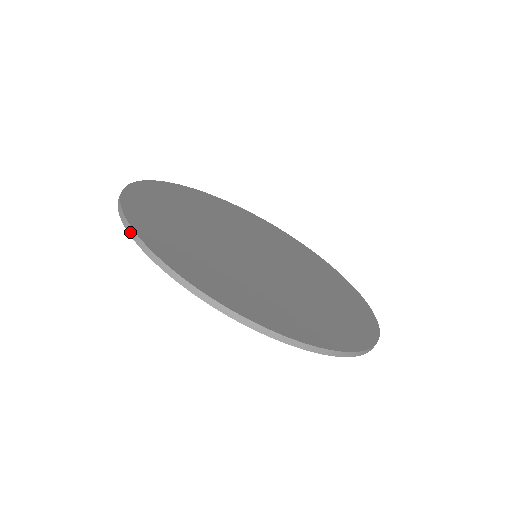
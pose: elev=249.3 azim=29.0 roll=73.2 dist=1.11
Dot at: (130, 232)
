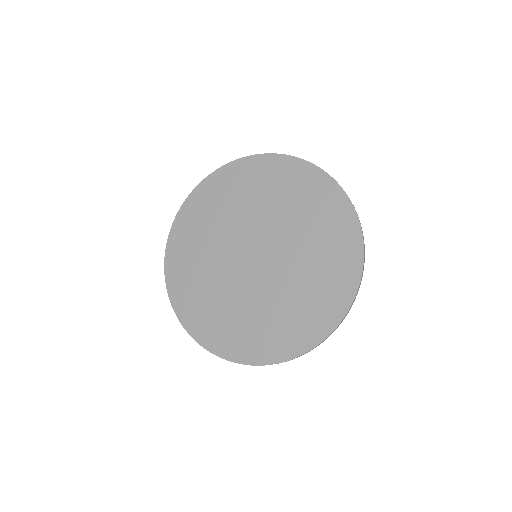
Dot at: (167, 285)
